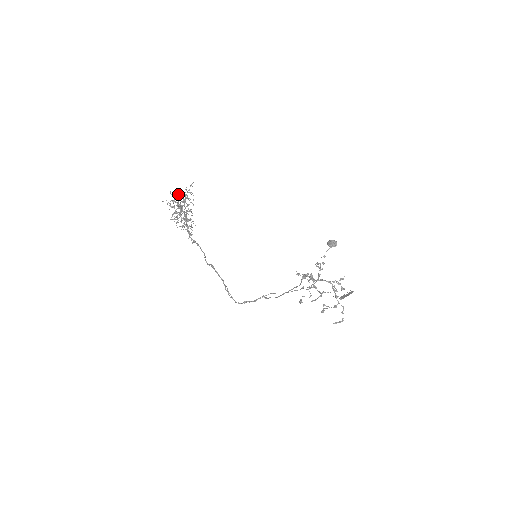
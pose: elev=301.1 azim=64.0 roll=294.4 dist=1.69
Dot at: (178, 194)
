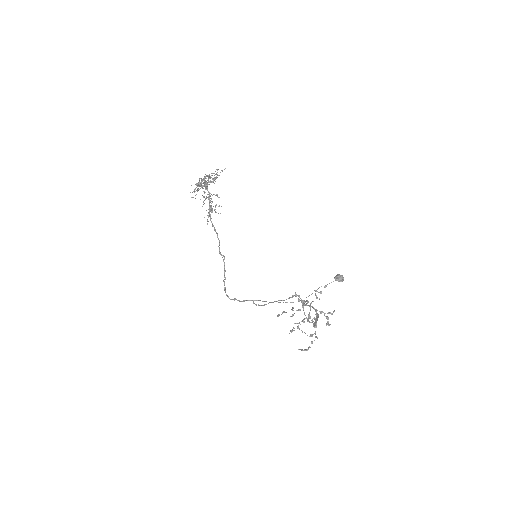
Dot at: occluded
